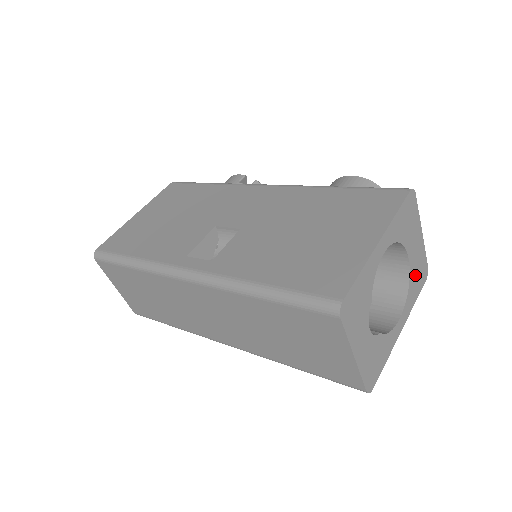
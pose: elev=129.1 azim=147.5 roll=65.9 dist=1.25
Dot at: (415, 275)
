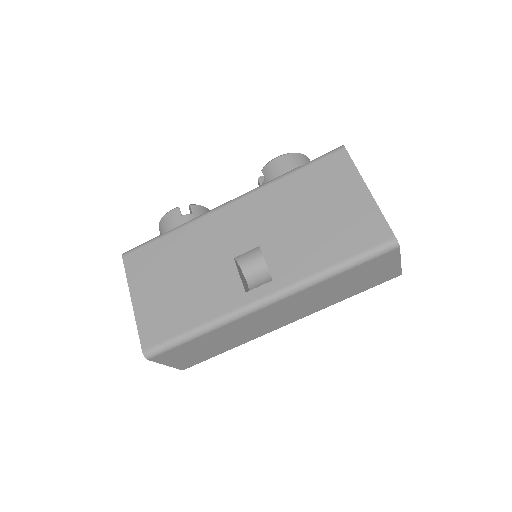
Dot at: occluded
